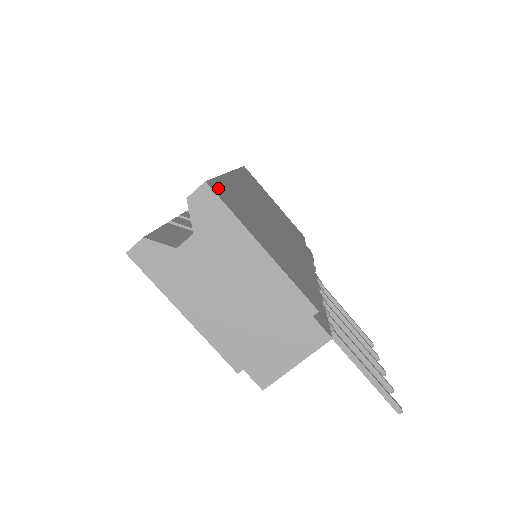
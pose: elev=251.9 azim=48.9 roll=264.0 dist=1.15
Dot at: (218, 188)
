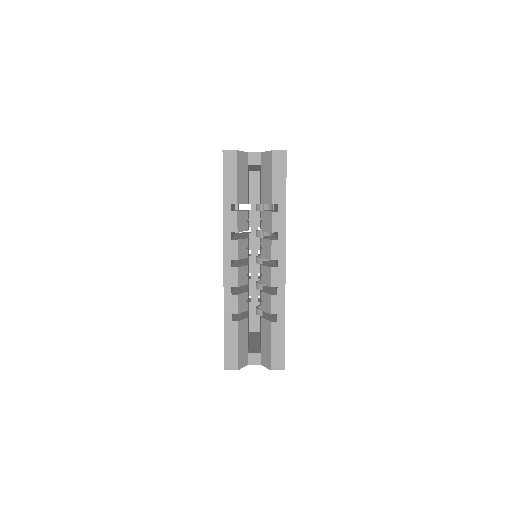
Dot at: occluded
